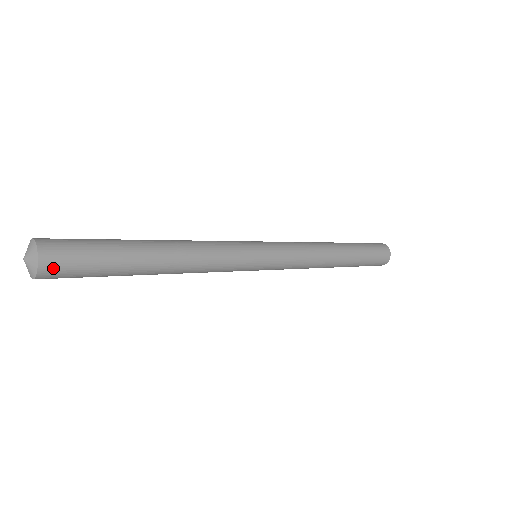
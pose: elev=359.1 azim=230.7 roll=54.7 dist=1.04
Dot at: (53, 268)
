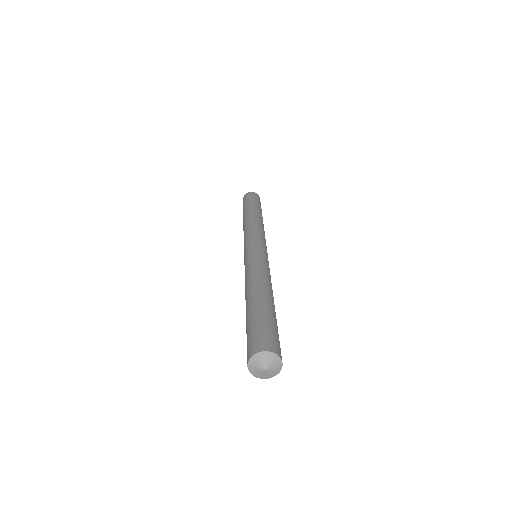
Dot at: occluded
